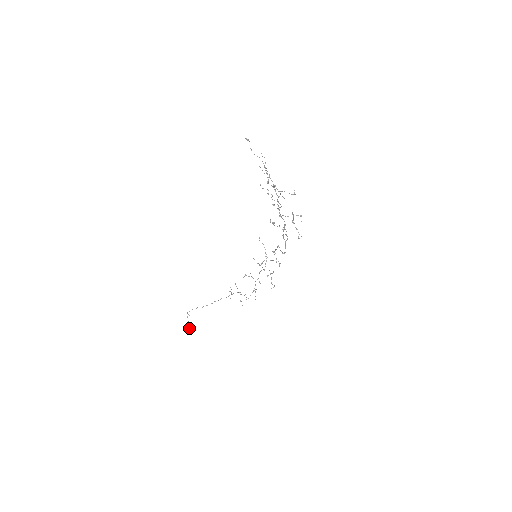
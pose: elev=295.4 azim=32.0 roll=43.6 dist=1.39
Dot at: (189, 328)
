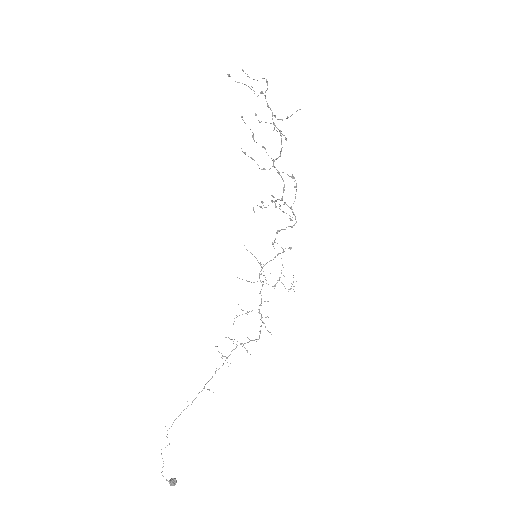
Dot at: occluded
